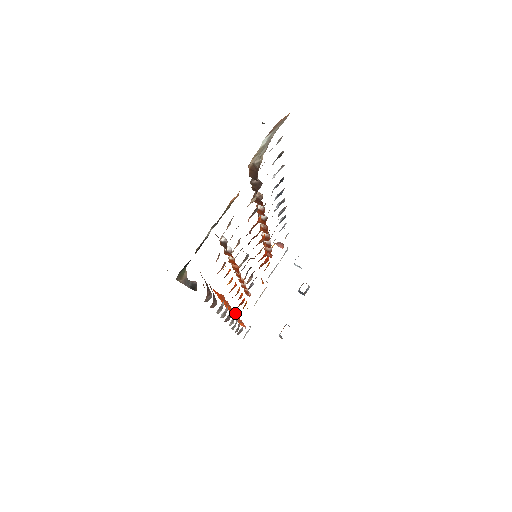
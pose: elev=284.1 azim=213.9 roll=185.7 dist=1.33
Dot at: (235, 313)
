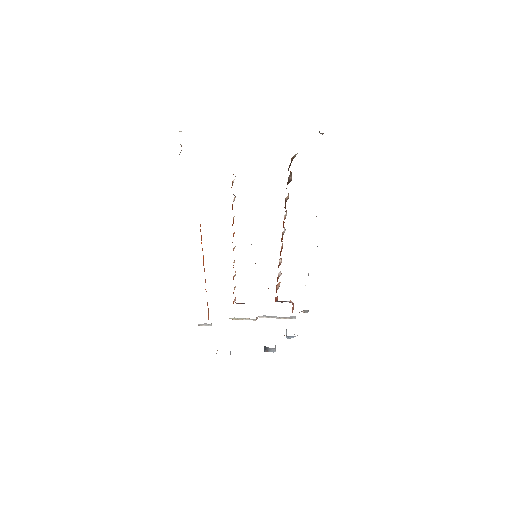
Dot at: occluded
